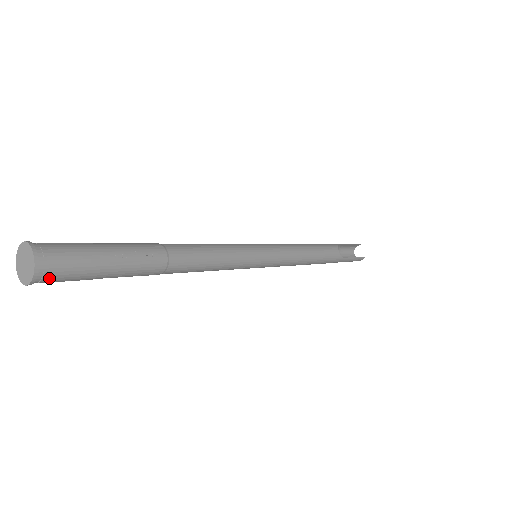
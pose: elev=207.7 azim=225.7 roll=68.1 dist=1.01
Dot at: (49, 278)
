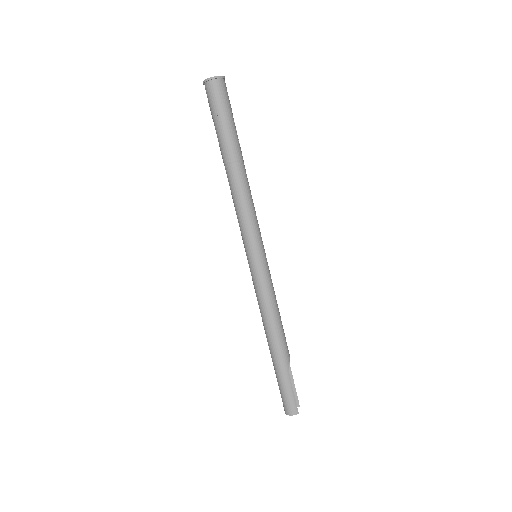
Dot at: (217, 86)
